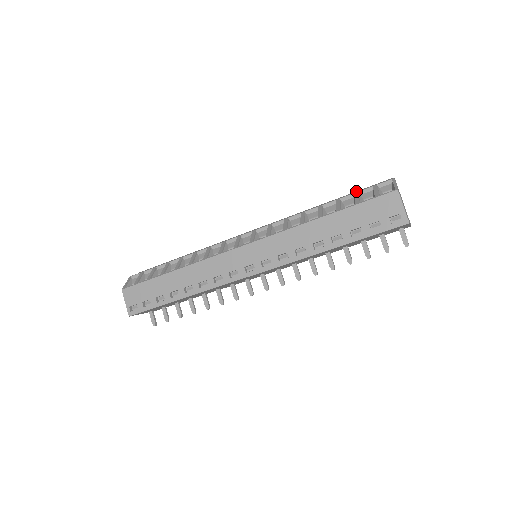
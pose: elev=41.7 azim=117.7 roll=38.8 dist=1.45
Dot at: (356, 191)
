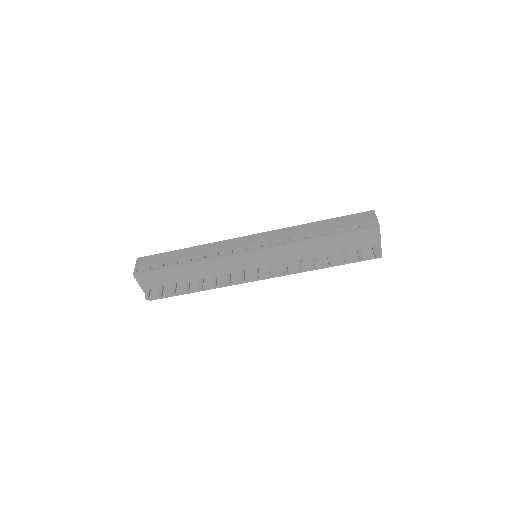
Dot at: occluded
